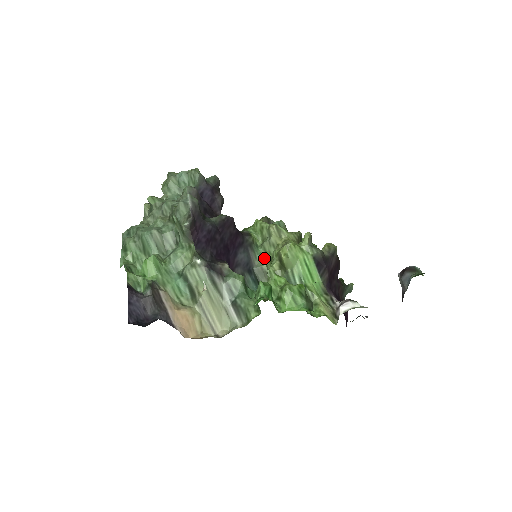
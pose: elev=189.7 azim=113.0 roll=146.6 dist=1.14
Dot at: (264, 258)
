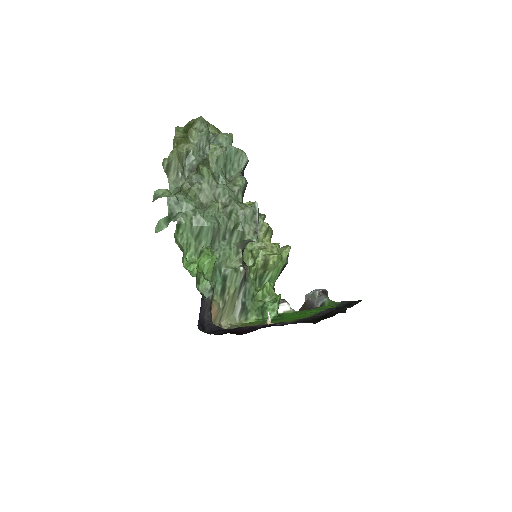
Dot at: (246, 246)
